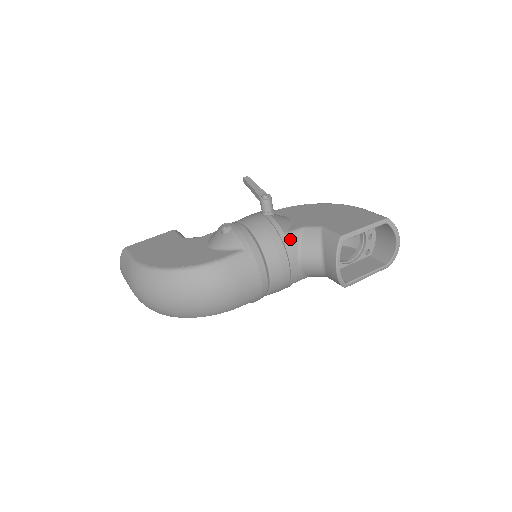
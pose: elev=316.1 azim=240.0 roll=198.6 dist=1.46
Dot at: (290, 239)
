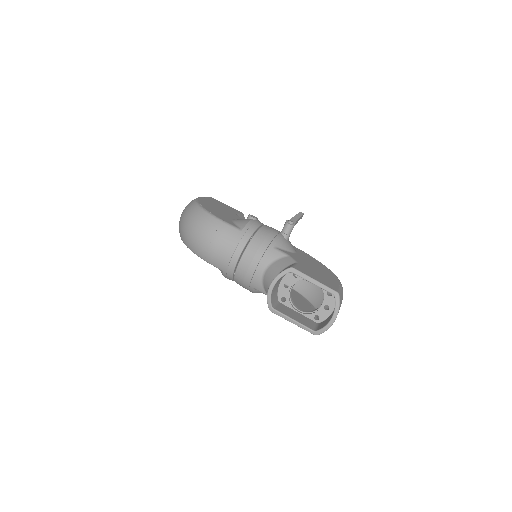
Dot at: (273, 252)
